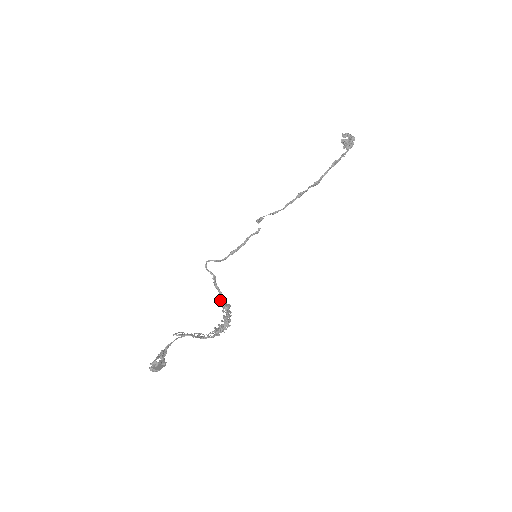
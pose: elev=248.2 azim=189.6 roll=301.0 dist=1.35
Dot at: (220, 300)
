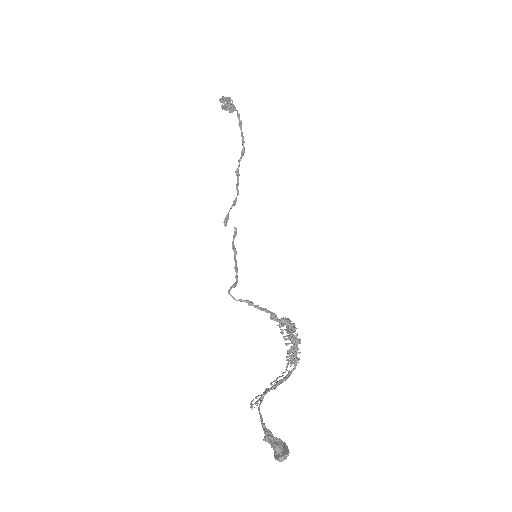
Dot at: (276, 320)
